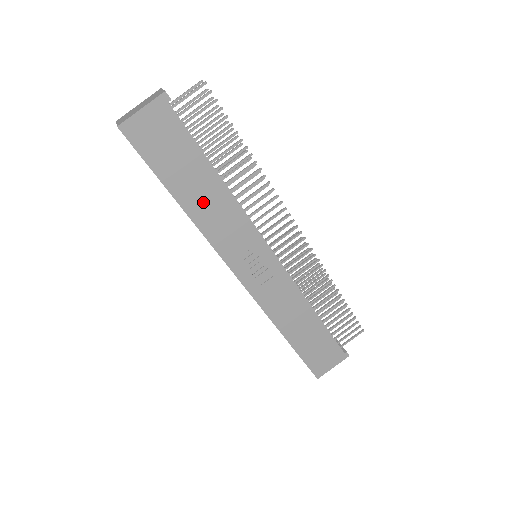
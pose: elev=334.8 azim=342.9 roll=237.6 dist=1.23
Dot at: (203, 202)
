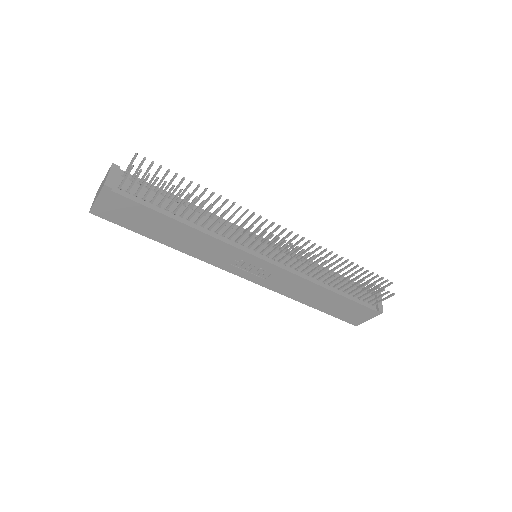
Dot at: (182, 240)
